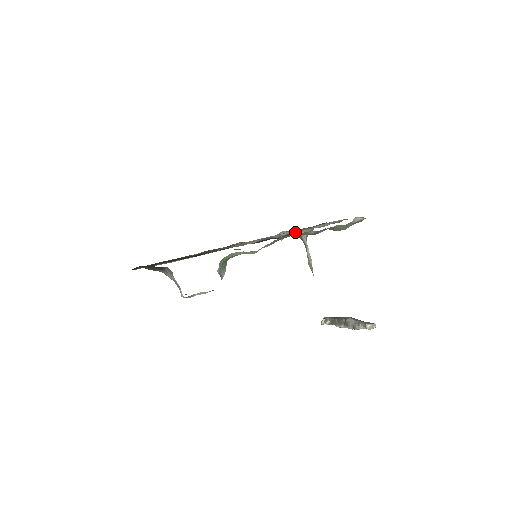
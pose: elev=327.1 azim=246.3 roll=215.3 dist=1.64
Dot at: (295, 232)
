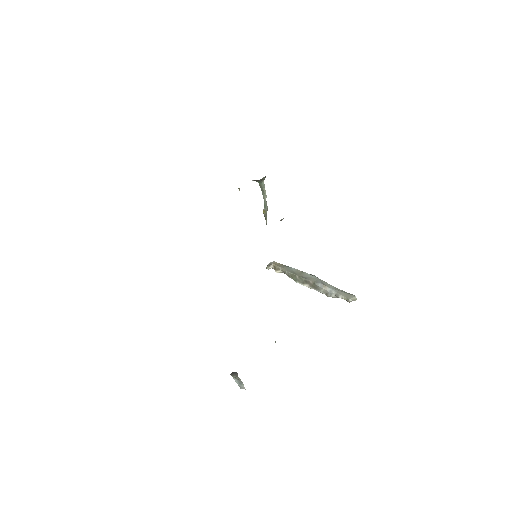
Dot at: occluded
